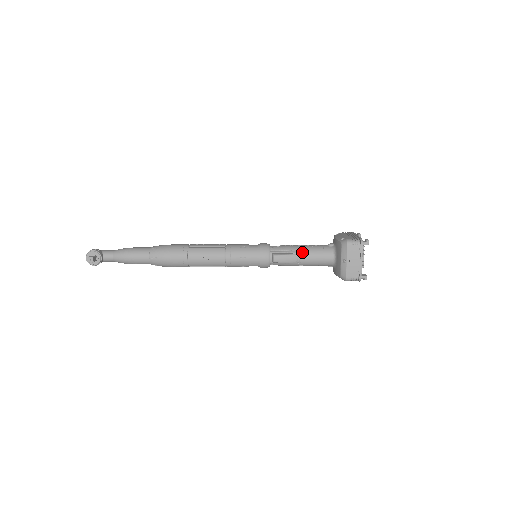
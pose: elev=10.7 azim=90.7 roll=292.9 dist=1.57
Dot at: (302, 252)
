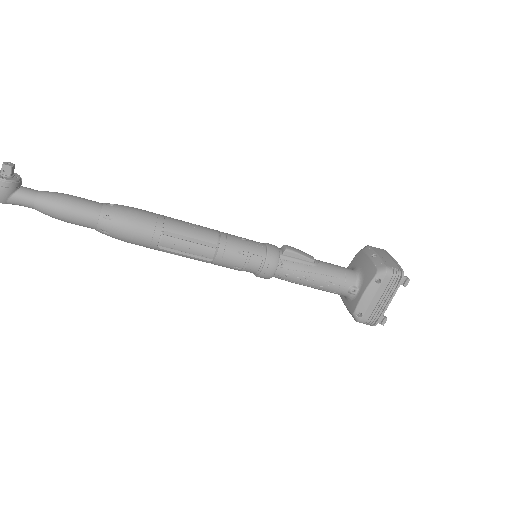
Dot at: occluded
